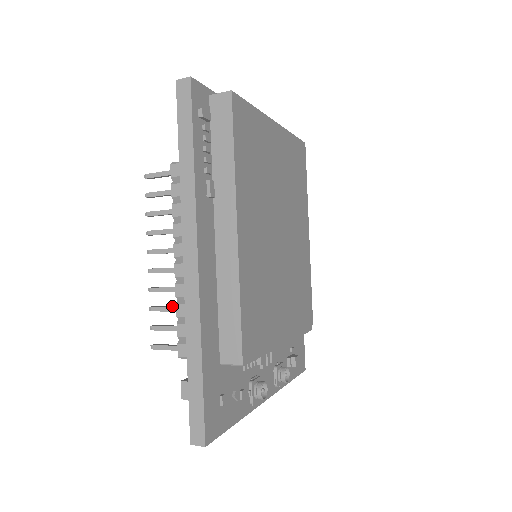
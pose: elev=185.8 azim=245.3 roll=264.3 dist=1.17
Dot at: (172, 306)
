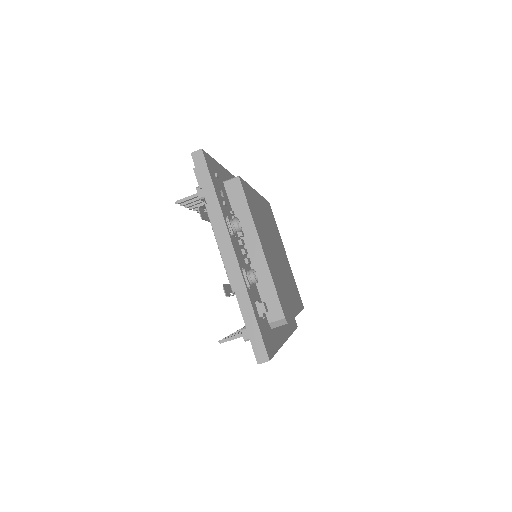
Dot at: (201, 201)
